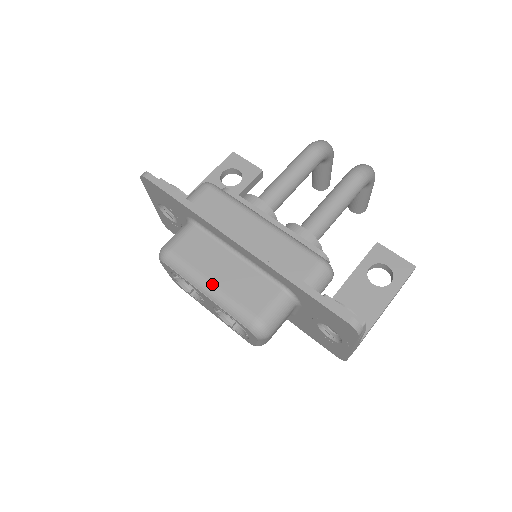
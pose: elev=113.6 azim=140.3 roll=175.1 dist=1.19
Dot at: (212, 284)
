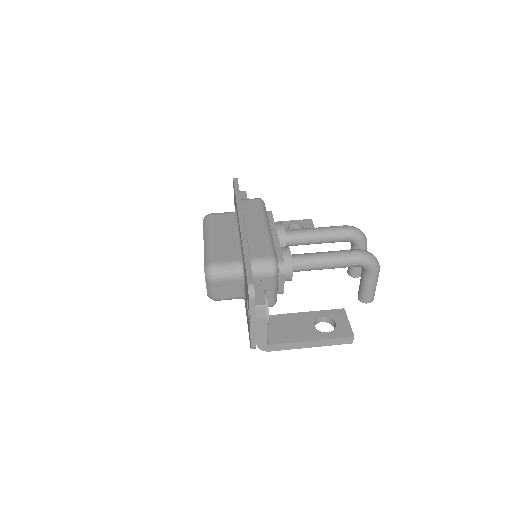
Dot at: (211, 238)
